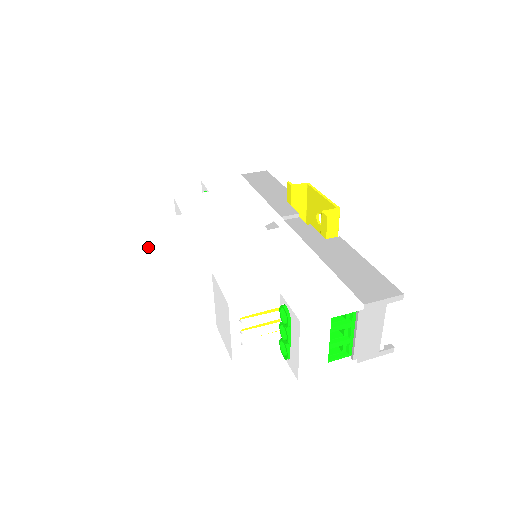
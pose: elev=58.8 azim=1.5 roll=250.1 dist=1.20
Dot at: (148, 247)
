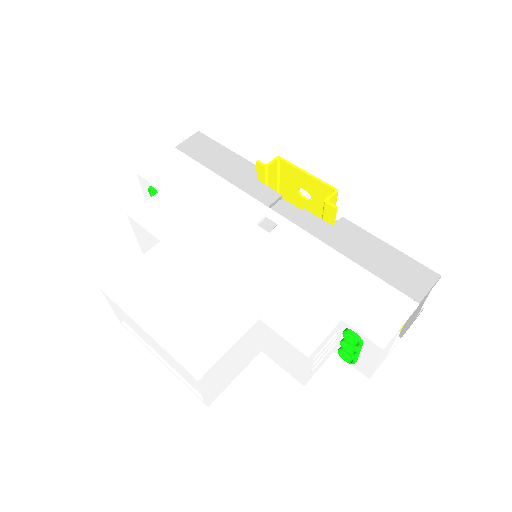
Dot at: (165, 310)
